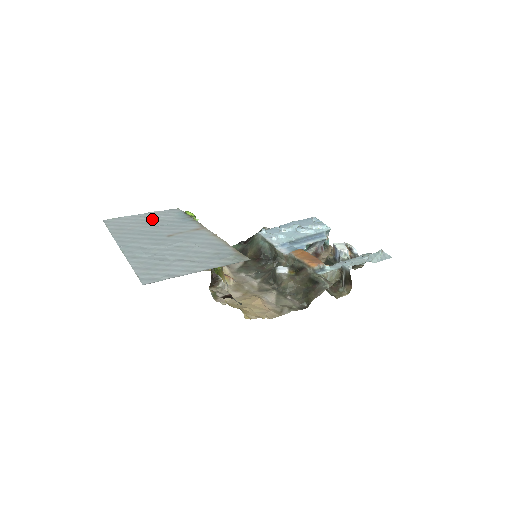
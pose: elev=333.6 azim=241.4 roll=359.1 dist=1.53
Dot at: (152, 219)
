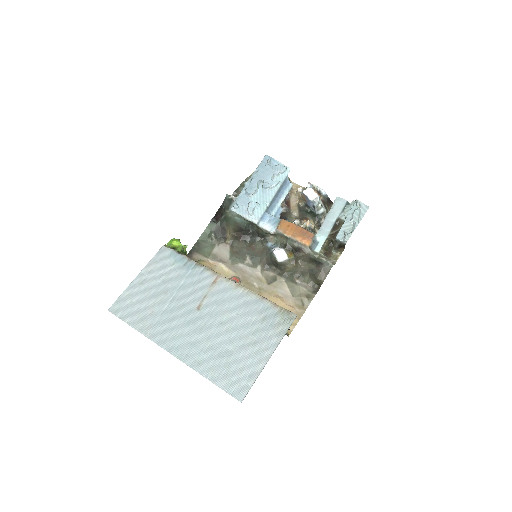
Dot at: (156, 283)
